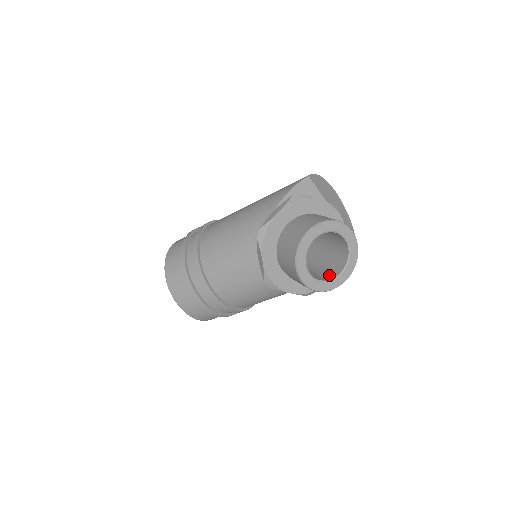
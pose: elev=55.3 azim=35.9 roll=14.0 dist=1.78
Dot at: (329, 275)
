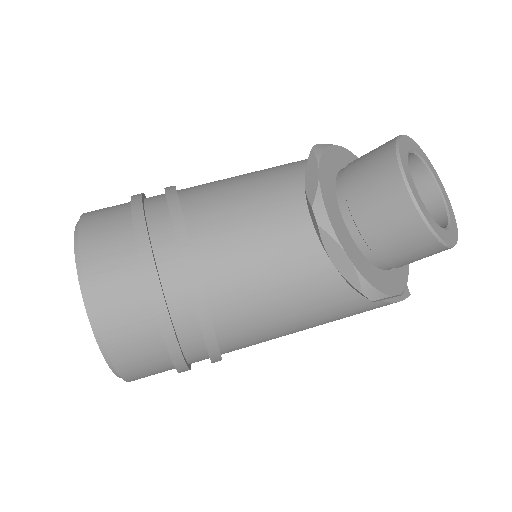
Dot at: occluded
